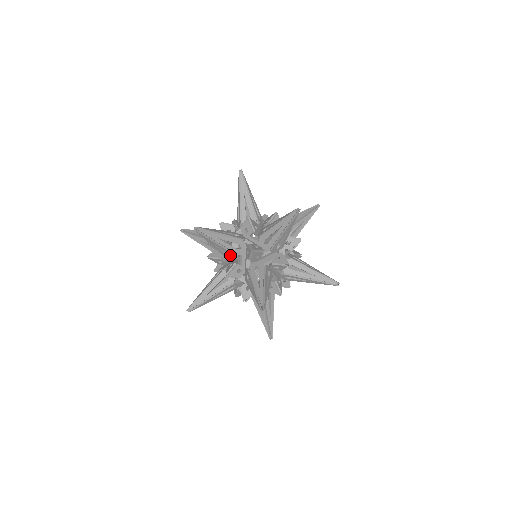
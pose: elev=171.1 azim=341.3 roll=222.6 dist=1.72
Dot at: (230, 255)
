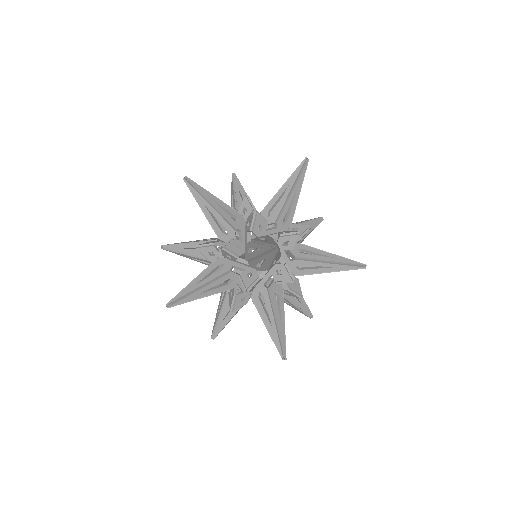
Dot at: occluded
